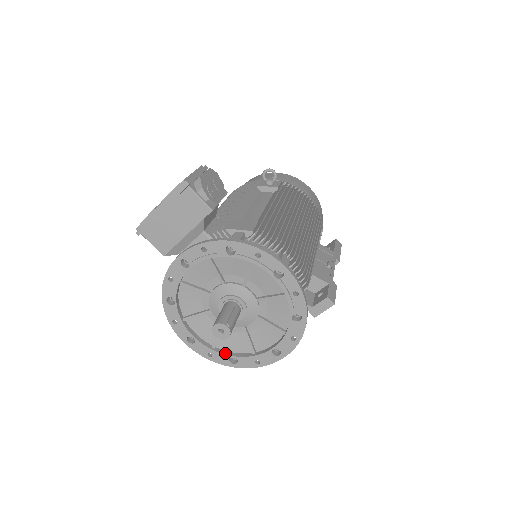
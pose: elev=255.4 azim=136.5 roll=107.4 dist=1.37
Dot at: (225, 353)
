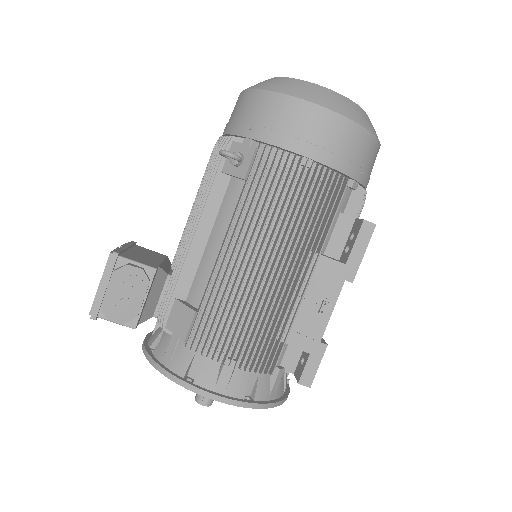
Dot at: occluded
